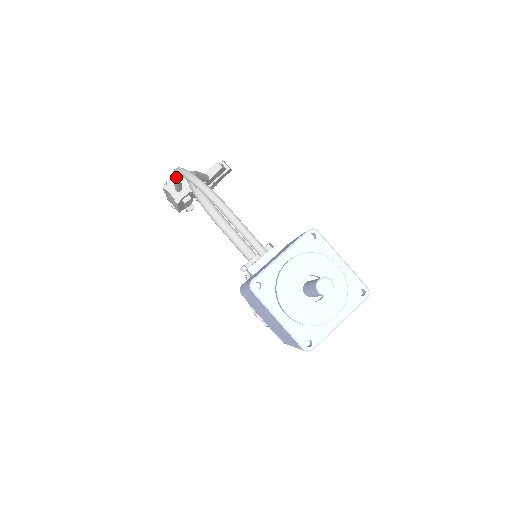
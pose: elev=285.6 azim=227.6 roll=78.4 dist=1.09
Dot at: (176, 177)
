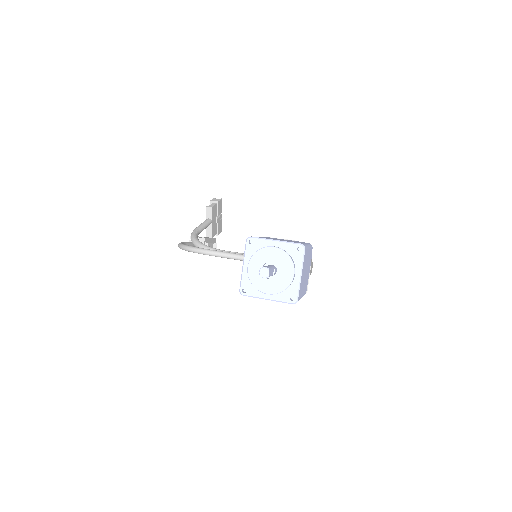
Dot at: occluded
